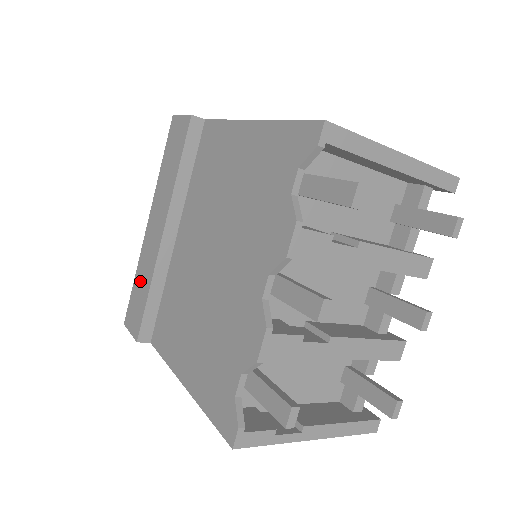
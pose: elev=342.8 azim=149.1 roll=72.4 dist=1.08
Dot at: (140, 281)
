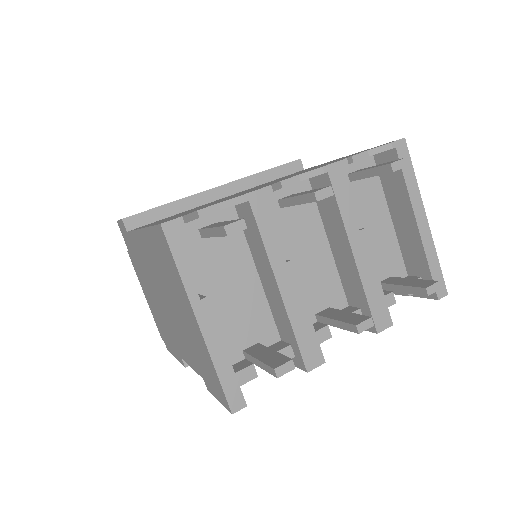
Dot at: occluded
